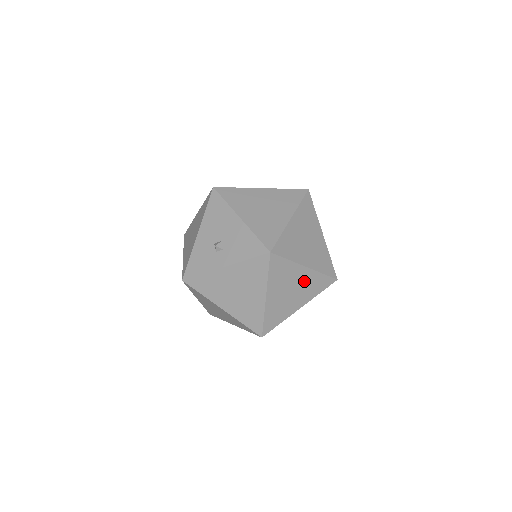
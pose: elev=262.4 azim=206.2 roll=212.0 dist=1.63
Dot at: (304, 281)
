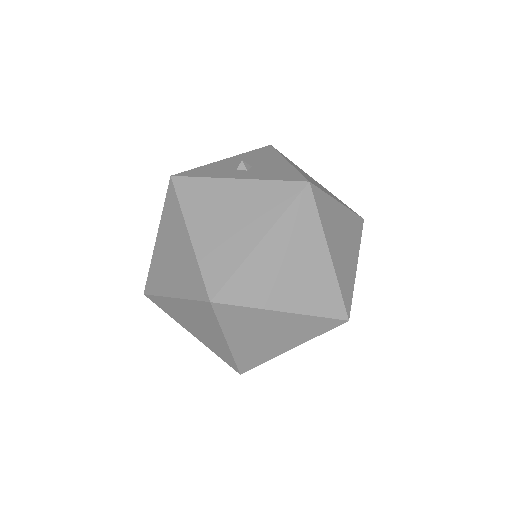
Dot at: (314, 273)
